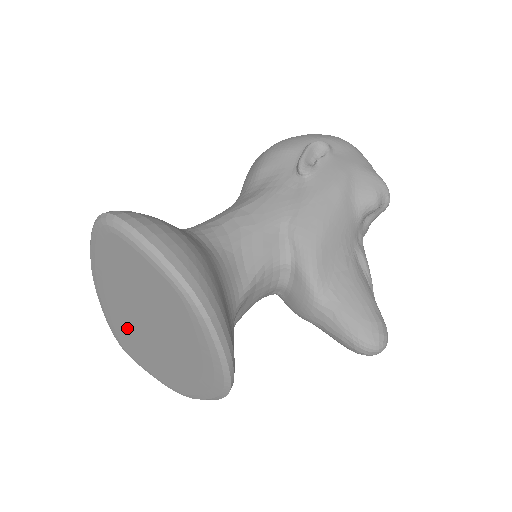
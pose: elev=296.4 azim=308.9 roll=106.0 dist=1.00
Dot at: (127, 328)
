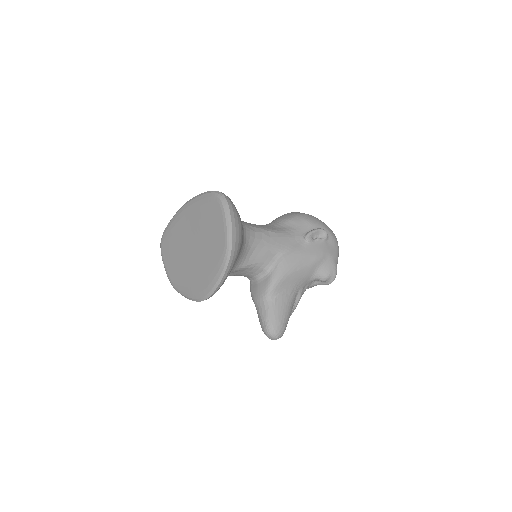
Dot at: (177, 239)
